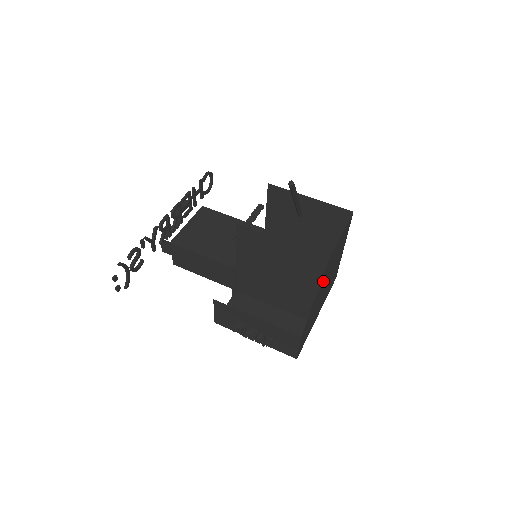
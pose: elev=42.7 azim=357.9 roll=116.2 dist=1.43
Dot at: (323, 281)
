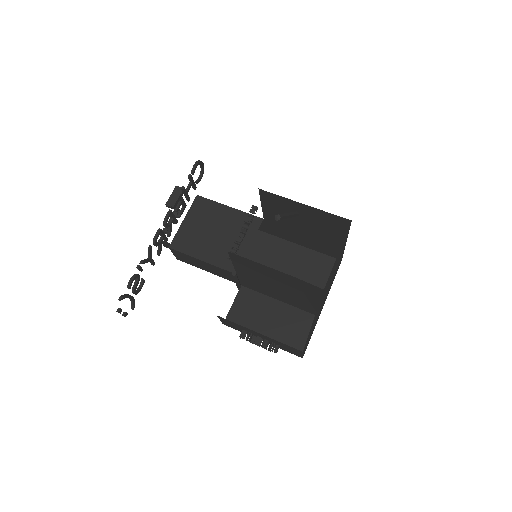
Dot at: (321, 301)
